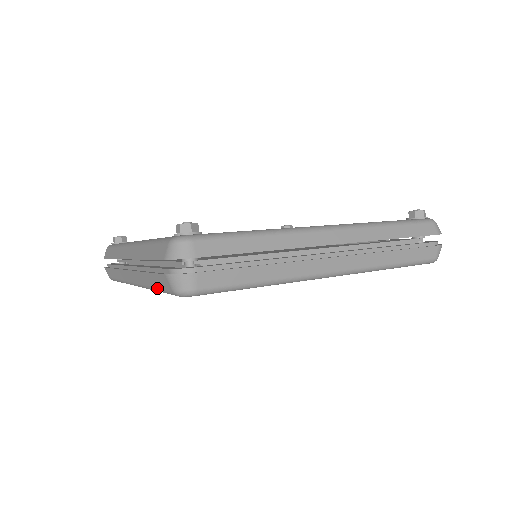
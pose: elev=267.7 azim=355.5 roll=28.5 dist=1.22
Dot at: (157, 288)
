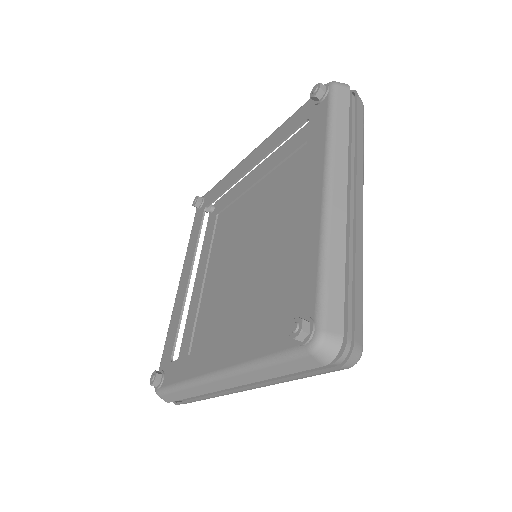
Dot at: occluded
